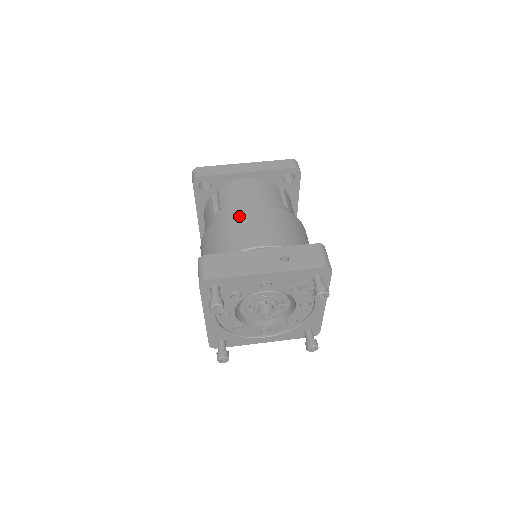
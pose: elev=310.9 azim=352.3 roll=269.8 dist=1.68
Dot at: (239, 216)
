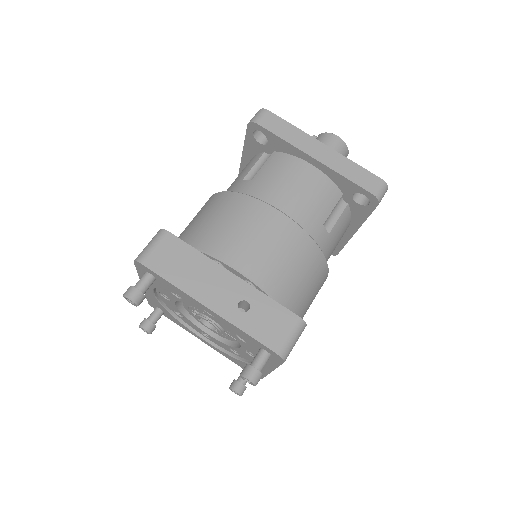
Dot at: (252, 209)
